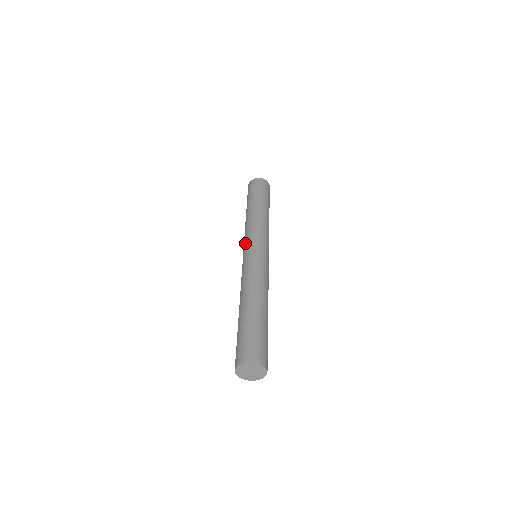
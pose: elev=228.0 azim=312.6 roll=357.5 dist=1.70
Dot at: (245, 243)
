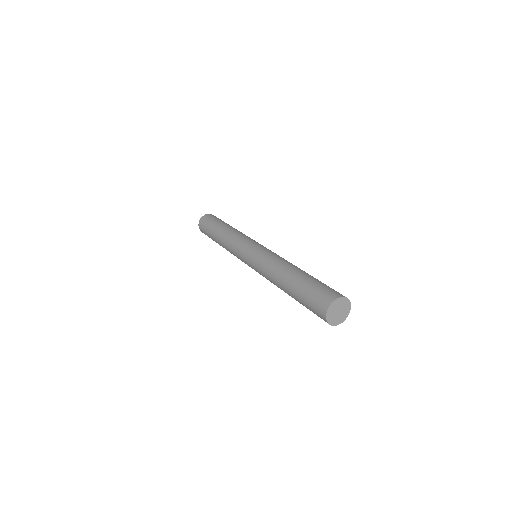
Dot at: (243, 245)
